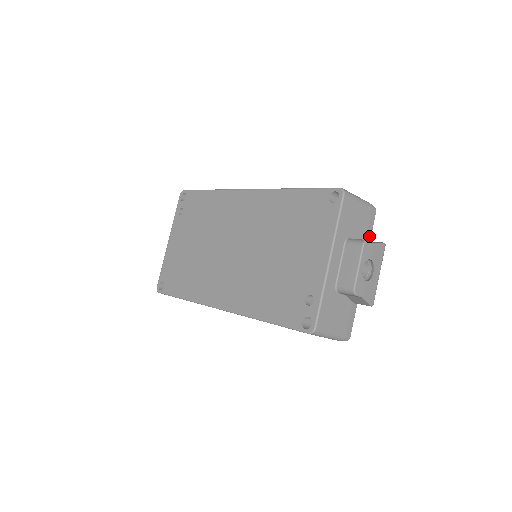
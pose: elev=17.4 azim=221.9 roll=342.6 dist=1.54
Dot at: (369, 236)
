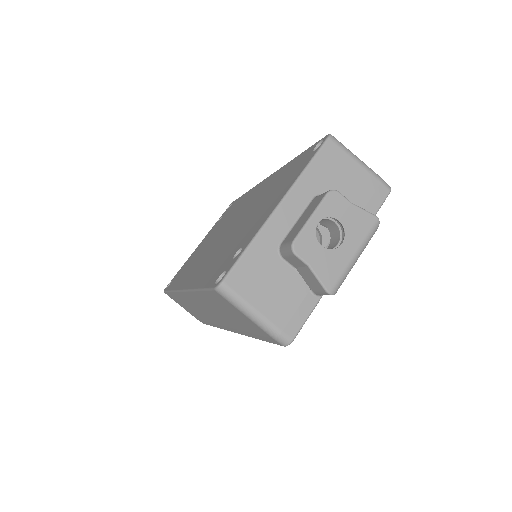
Dot at: occluded
